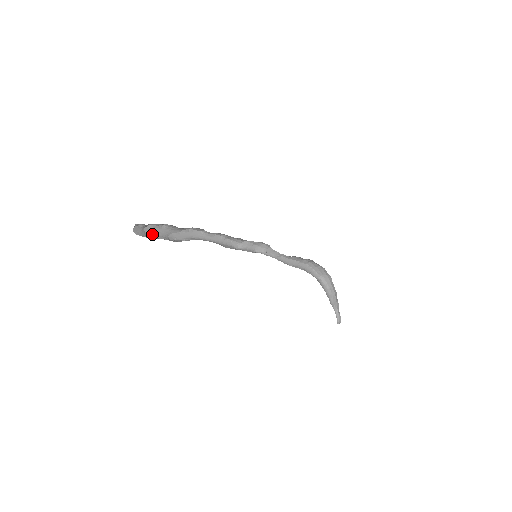
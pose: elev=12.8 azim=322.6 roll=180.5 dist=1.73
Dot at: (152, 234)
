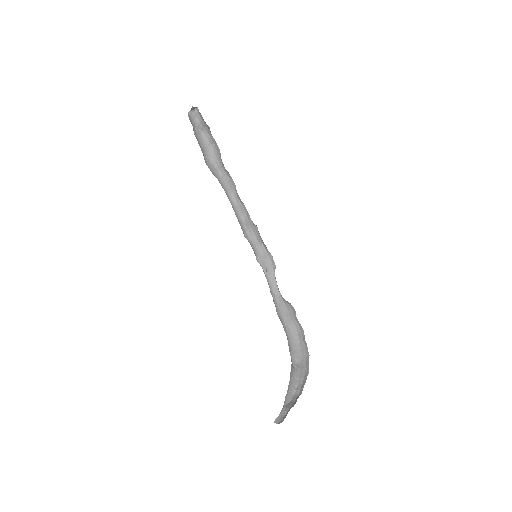
Dot at: (197, 137)
